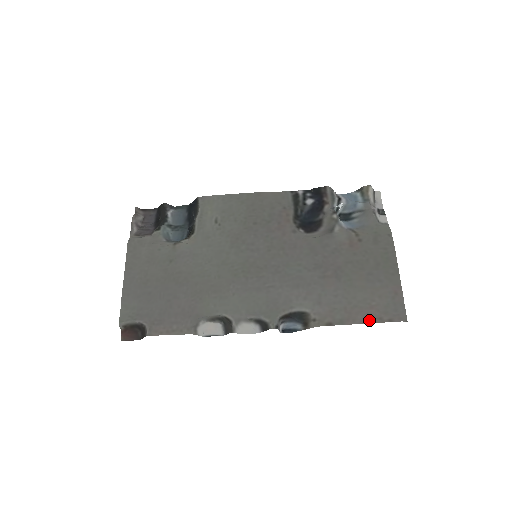
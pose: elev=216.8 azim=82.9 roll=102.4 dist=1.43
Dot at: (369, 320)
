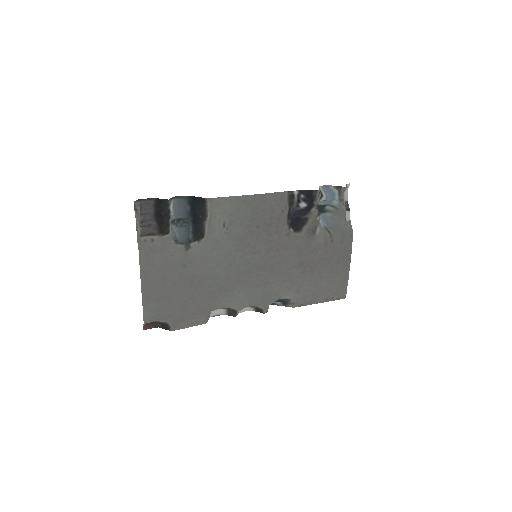
Dot at: (326, 300)
